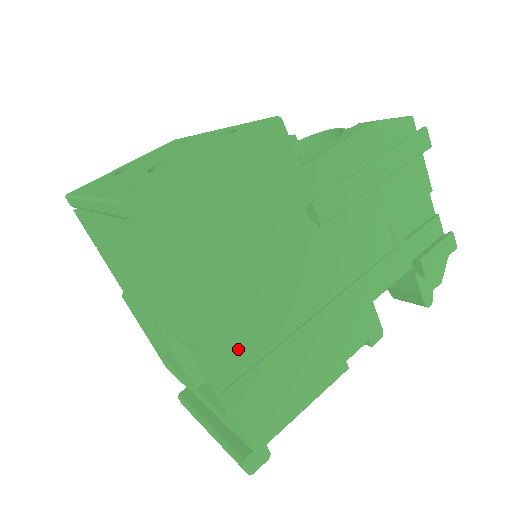
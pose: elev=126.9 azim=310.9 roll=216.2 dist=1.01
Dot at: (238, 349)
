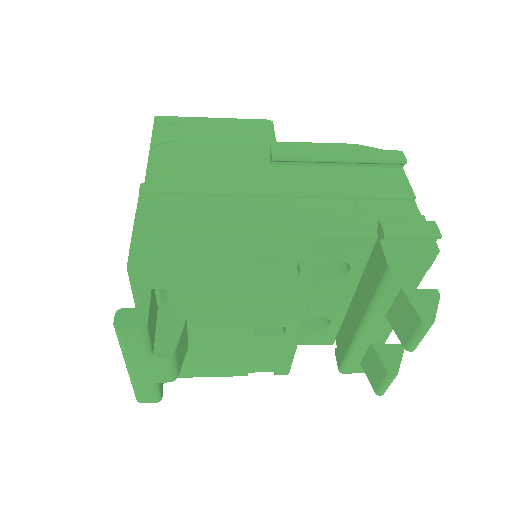
Dot at: (169, 200)
